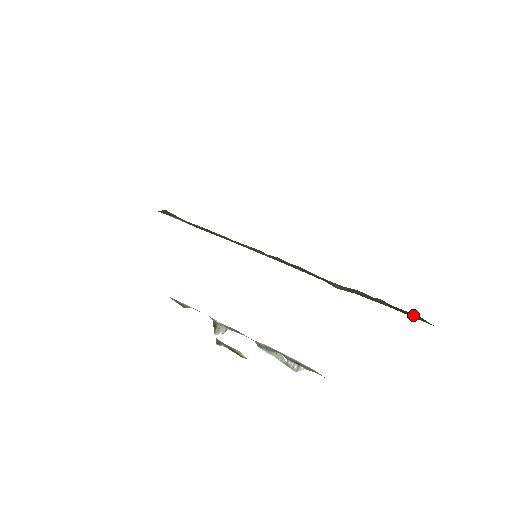
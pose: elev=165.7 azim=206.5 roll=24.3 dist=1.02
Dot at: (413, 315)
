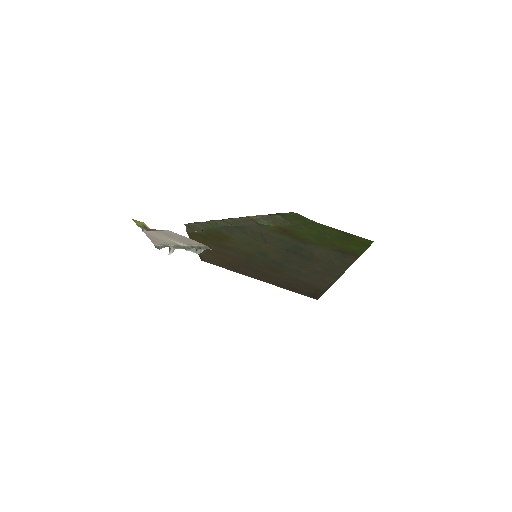
Dot at: (296, 216)
